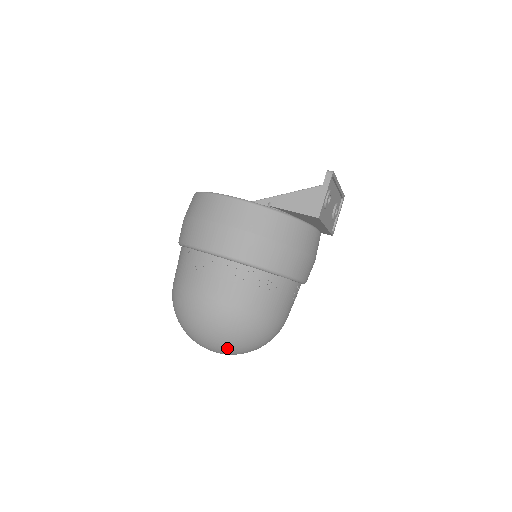
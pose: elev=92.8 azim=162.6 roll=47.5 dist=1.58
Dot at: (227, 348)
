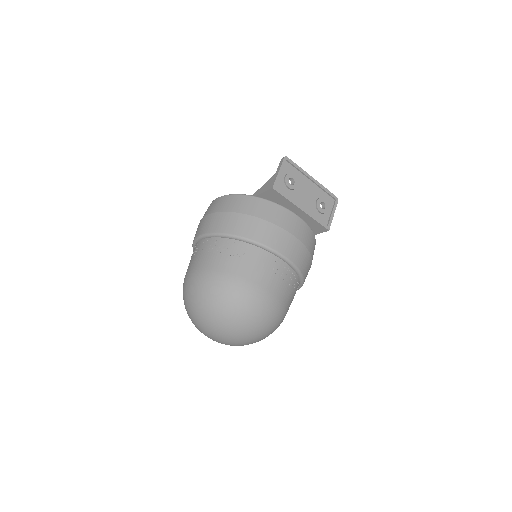
Dot at: (211, 318)
